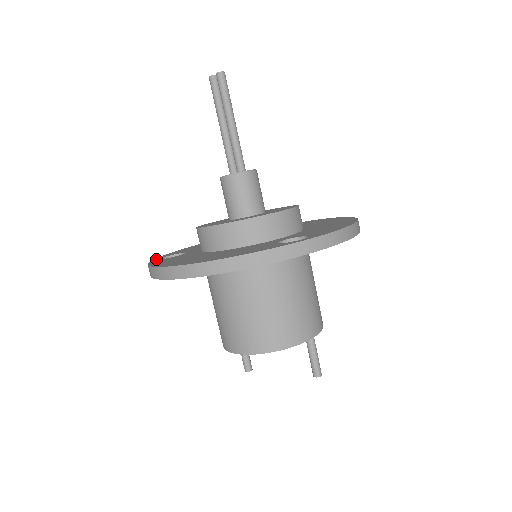
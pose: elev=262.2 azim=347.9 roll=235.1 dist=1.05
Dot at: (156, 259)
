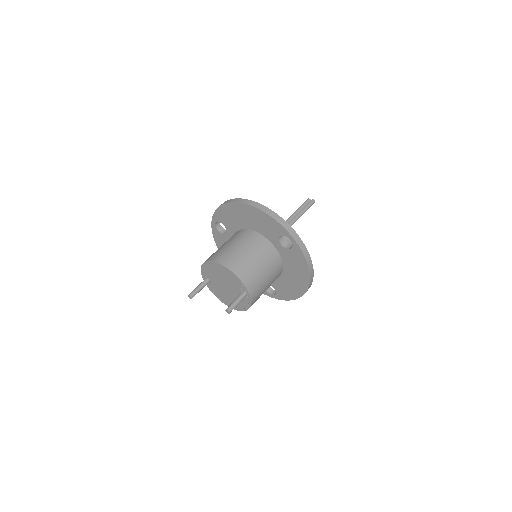
Dot at: occluded
